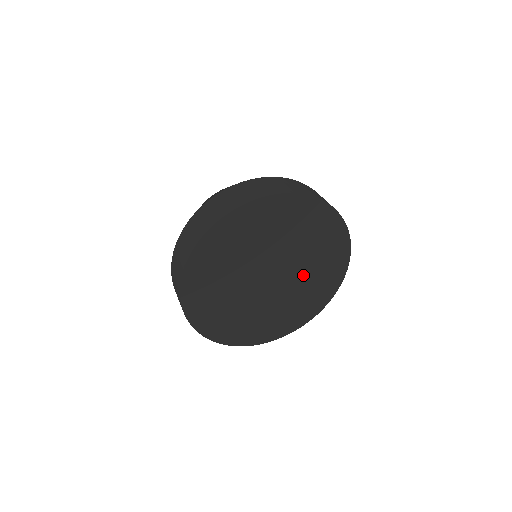
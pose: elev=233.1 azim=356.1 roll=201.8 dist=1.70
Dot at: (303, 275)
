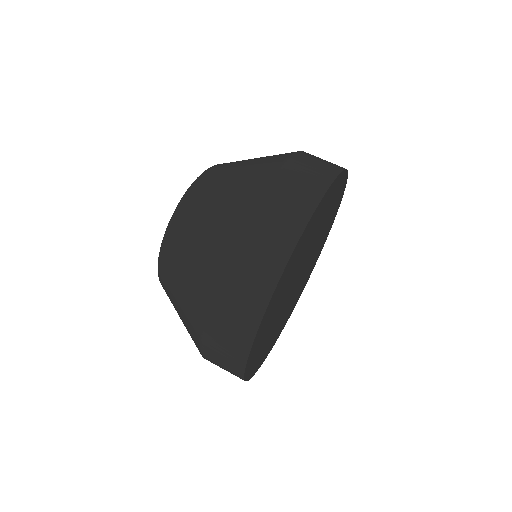
Dot at: (311, 259)
